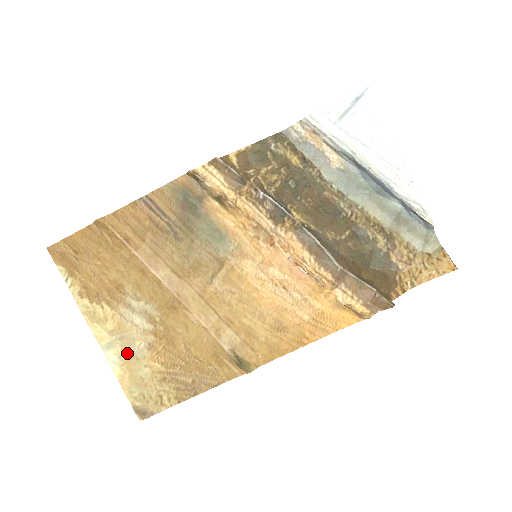
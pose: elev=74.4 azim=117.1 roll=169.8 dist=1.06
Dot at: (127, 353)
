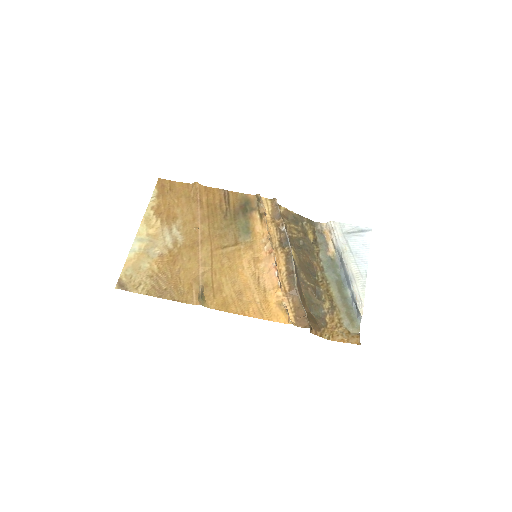
Dot at: (146, 250)
